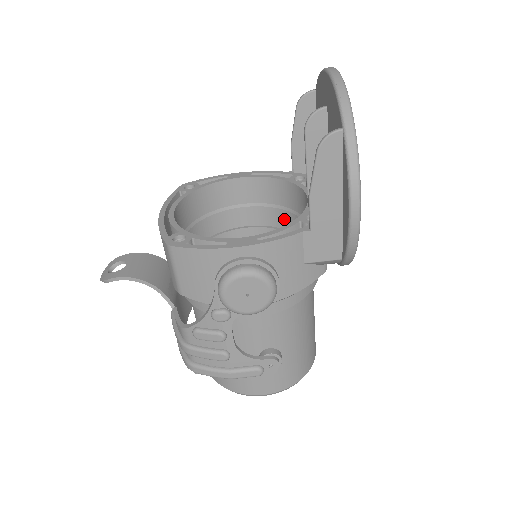
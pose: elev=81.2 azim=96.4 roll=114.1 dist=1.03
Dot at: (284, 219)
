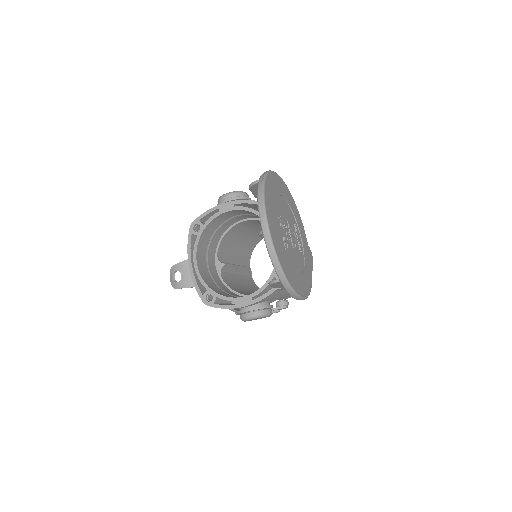
Dot at: occluded
